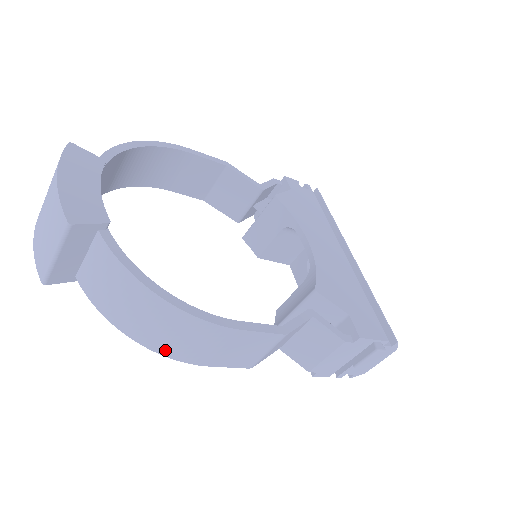
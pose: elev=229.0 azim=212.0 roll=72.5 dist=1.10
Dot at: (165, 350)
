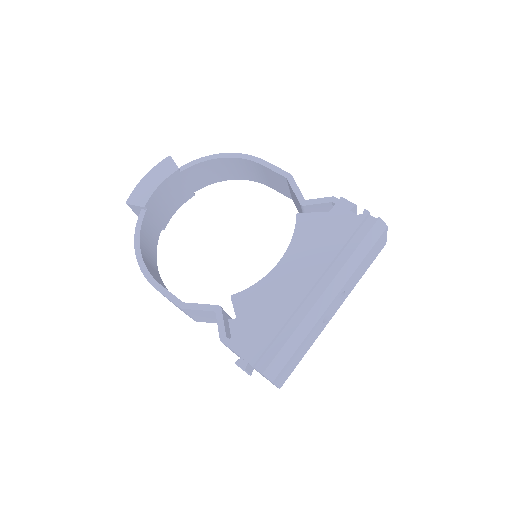
Dot at: occluded
